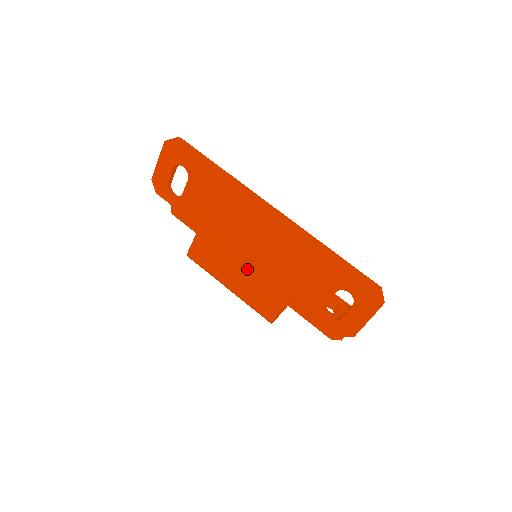
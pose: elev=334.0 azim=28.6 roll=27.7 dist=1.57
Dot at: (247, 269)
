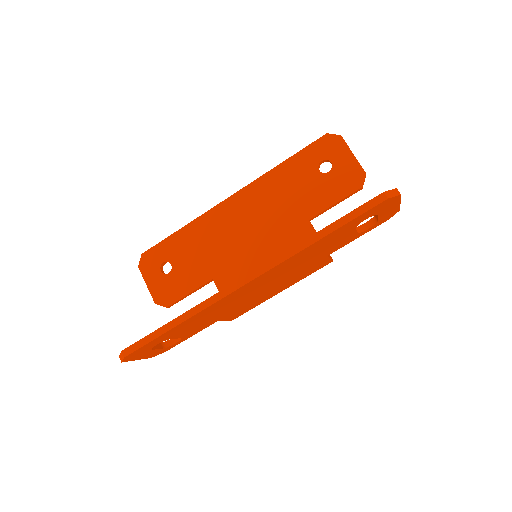
Dot at: (279, 286)
